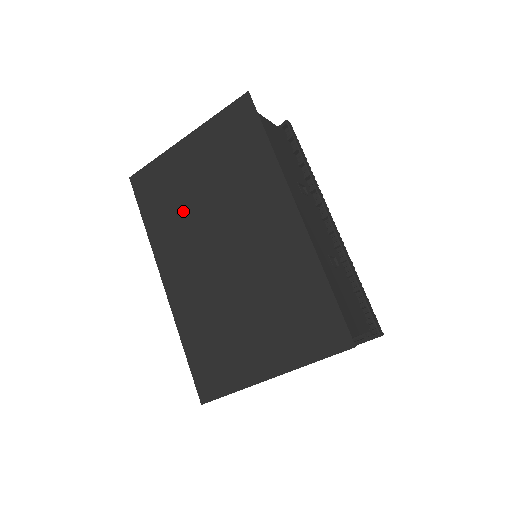
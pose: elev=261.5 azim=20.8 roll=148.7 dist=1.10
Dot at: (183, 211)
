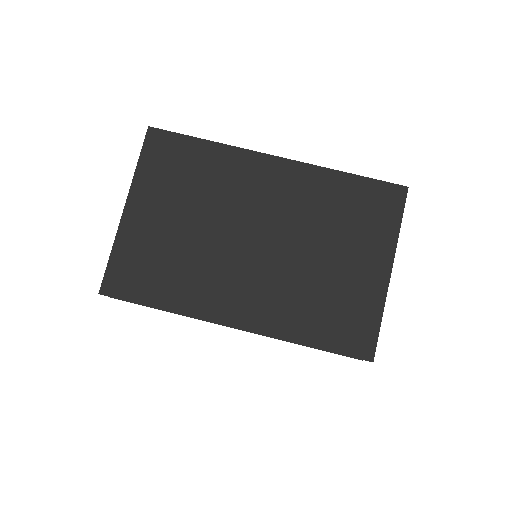
Dot at: (188, 256)
